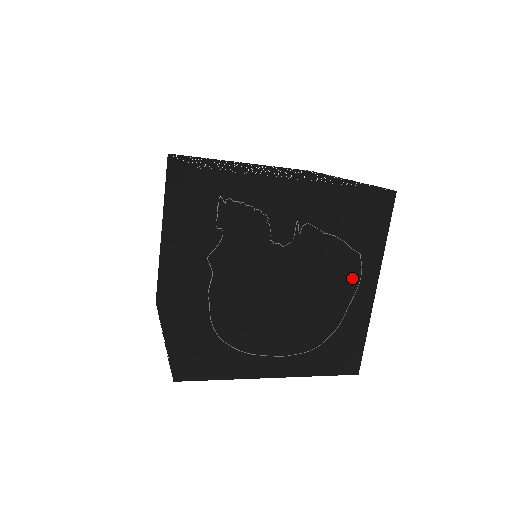
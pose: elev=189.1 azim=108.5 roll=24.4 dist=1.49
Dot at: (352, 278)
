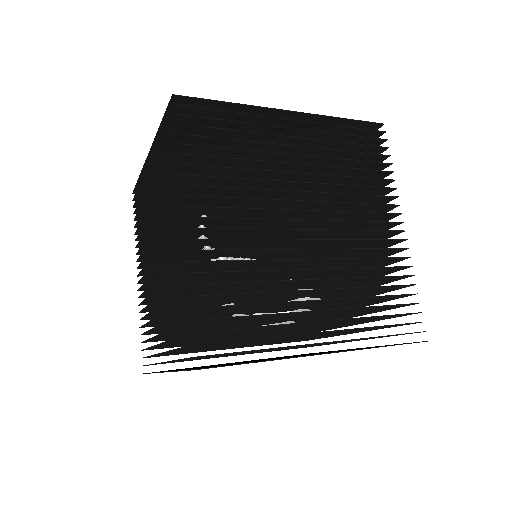
Dot at: occluded
